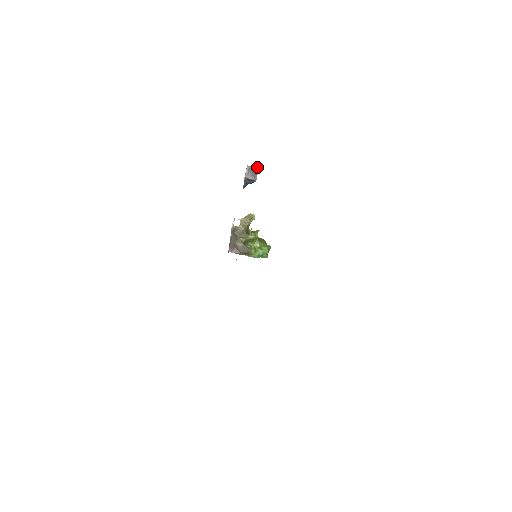
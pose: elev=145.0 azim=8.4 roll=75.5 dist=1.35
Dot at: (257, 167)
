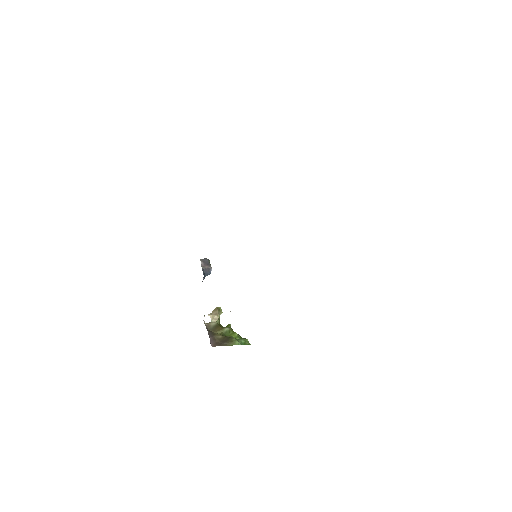
Dot at: (208, 259)
